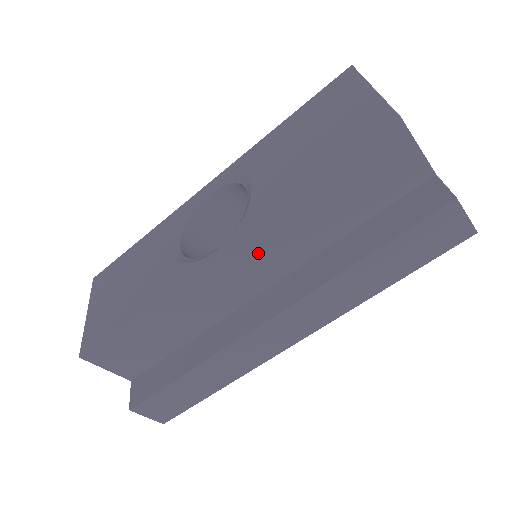
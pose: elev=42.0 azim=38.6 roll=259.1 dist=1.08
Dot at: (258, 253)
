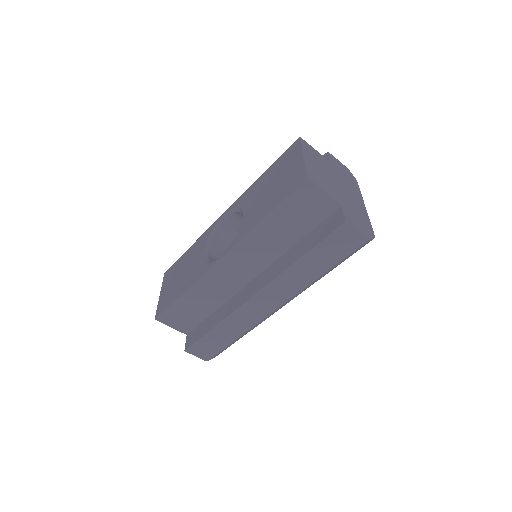
Dot at: (245, 256)
